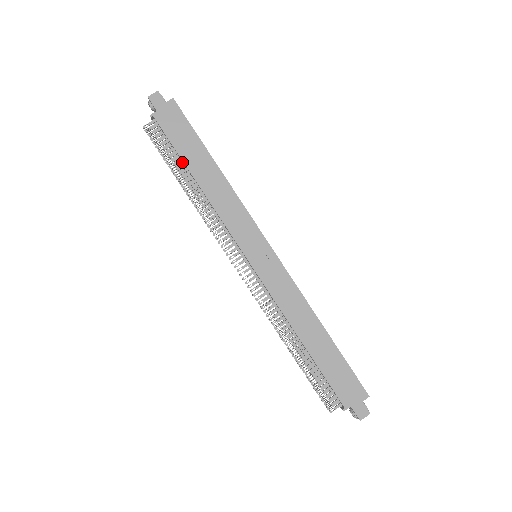
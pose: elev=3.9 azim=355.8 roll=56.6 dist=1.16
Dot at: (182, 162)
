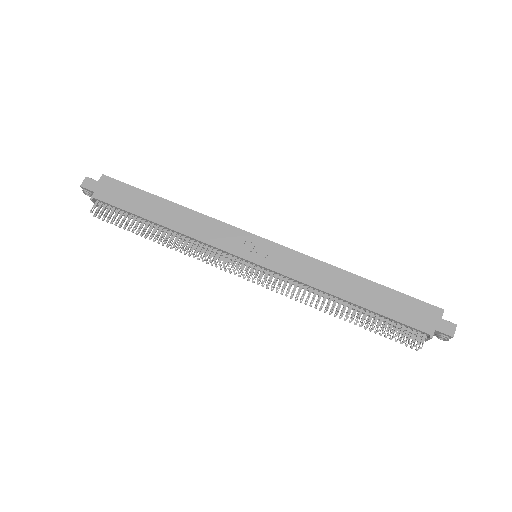
Dot at: (141, 219)
